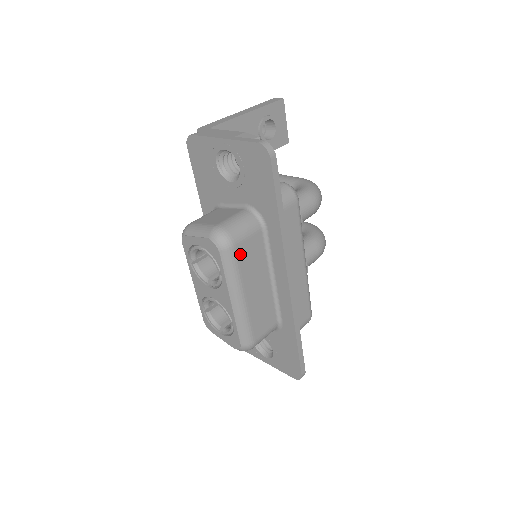
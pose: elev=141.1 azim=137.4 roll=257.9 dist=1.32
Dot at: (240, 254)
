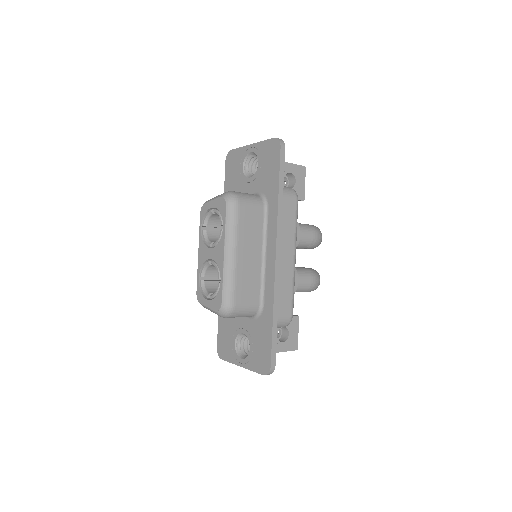
Dot at: (242, 214)
